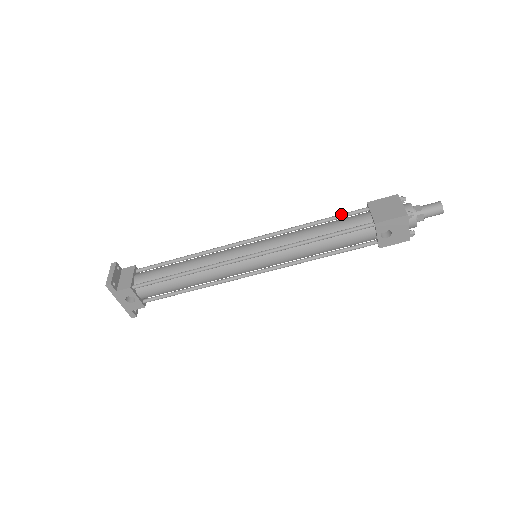
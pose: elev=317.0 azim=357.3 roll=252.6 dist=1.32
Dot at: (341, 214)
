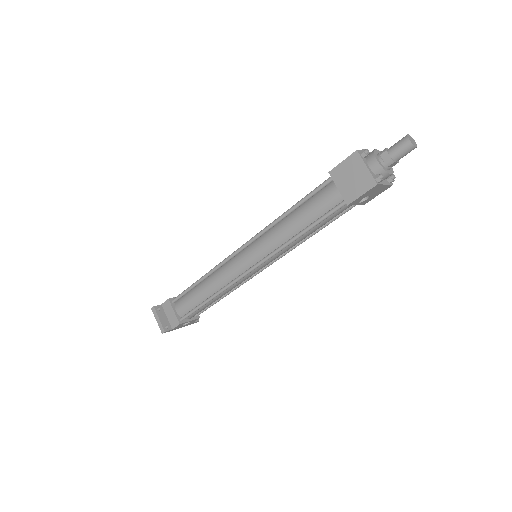
Dot at: (309, 195)
